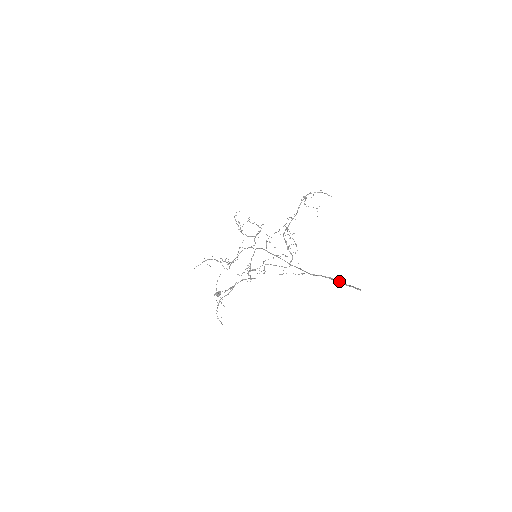
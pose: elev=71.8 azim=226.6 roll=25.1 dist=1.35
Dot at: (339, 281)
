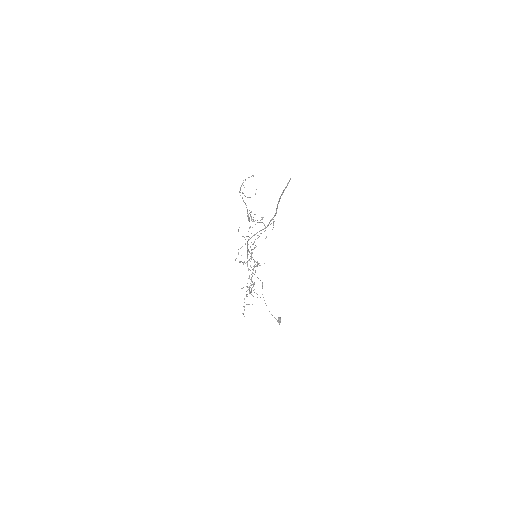
Dot at: (282, 192)
